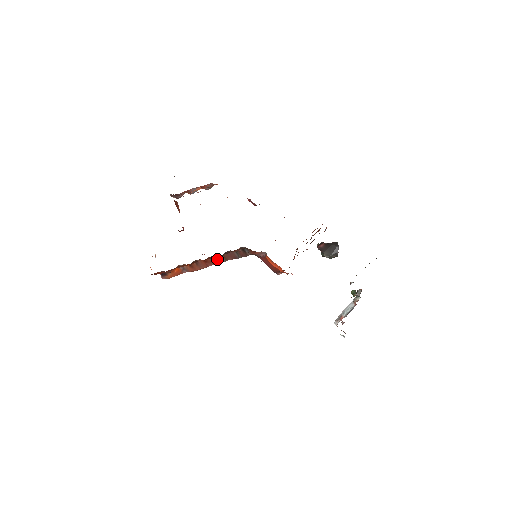
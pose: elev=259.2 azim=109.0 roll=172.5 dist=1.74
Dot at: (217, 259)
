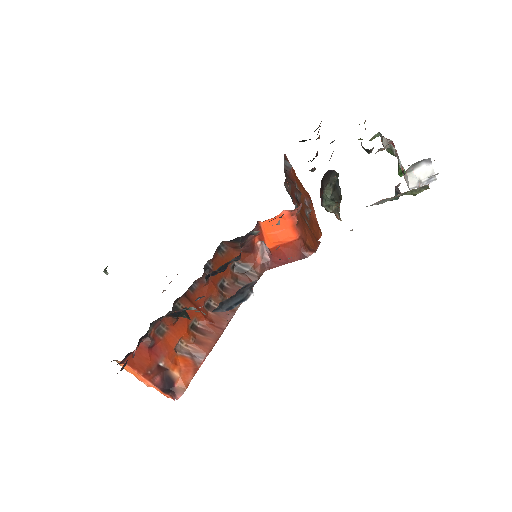
Dot at: occluded
